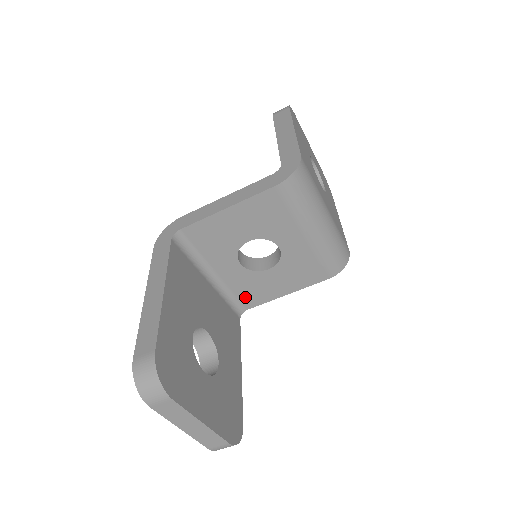
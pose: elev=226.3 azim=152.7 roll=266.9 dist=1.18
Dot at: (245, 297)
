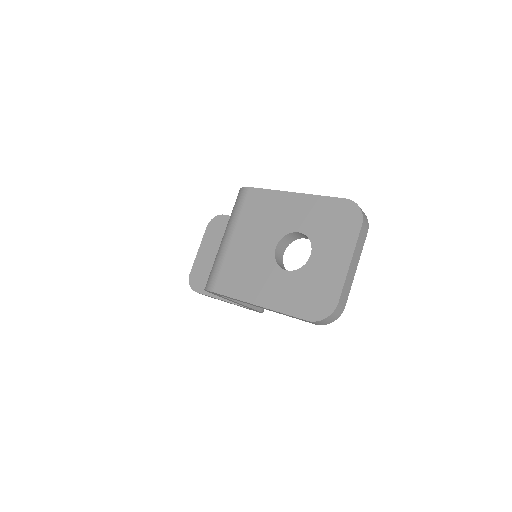
Dot at: occluded
